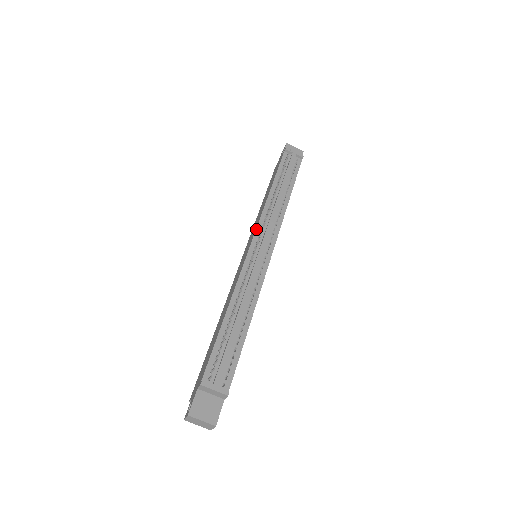
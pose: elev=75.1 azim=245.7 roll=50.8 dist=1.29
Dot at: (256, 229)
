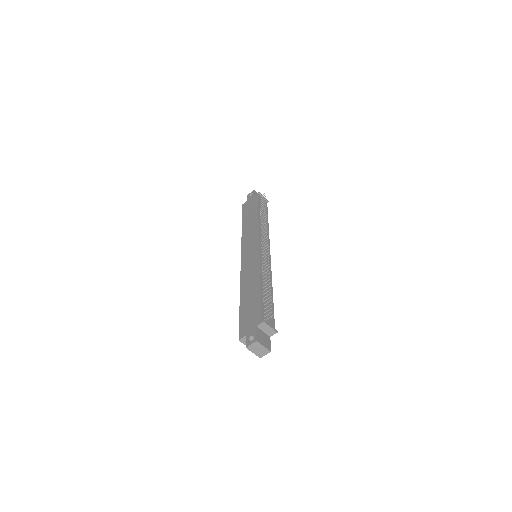
Dot at: (259, 237)
